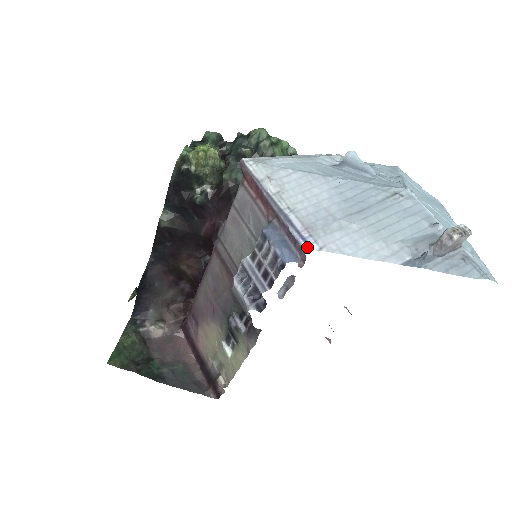
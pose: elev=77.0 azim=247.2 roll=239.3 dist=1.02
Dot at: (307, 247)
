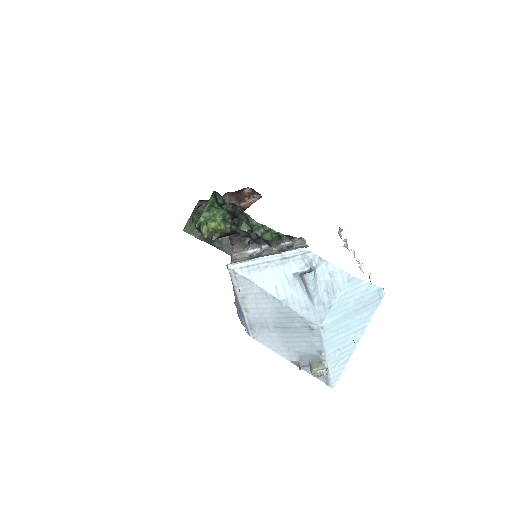
Dot at: (247, 333)
